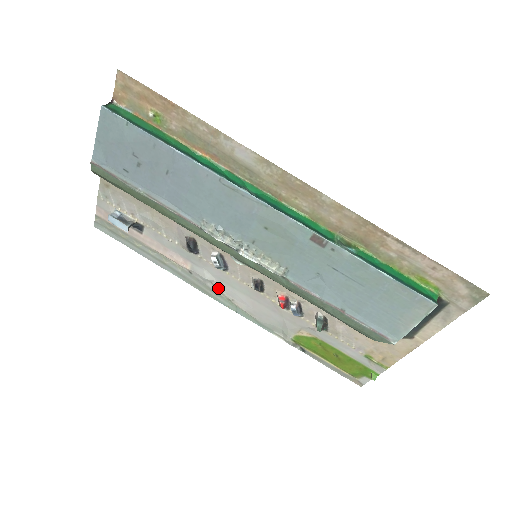
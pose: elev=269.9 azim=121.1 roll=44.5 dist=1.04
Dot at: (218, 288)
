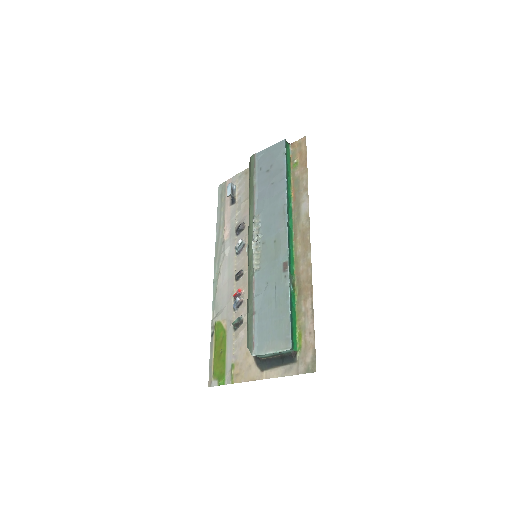
Dot at: (223, 262)
